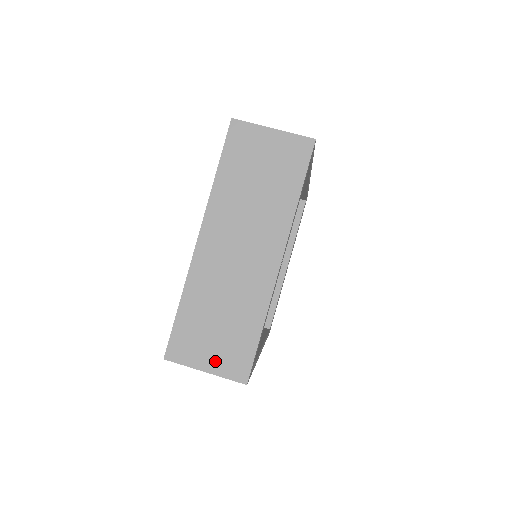
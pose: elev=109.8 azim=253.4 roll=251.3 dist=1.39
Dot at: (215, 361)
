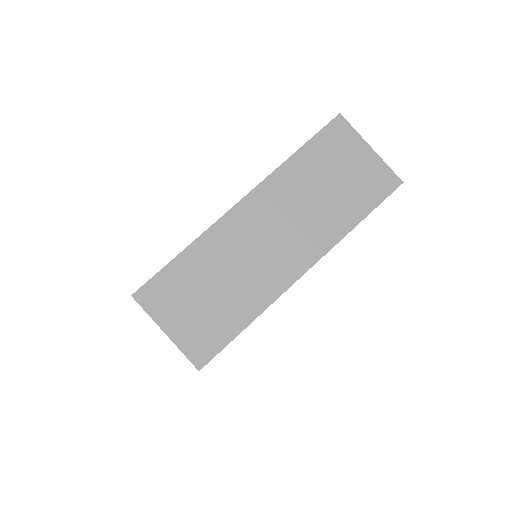
Dot at: (182, 329)
